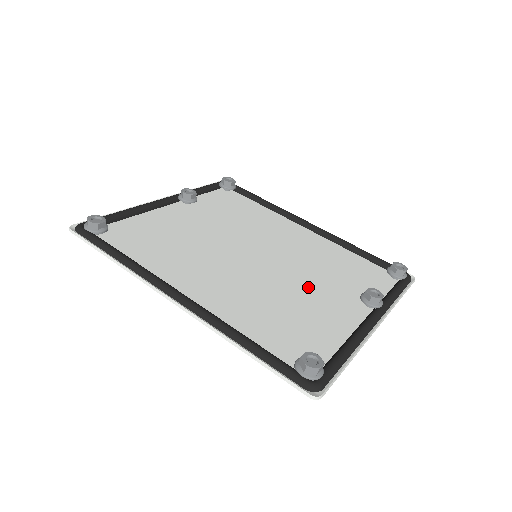
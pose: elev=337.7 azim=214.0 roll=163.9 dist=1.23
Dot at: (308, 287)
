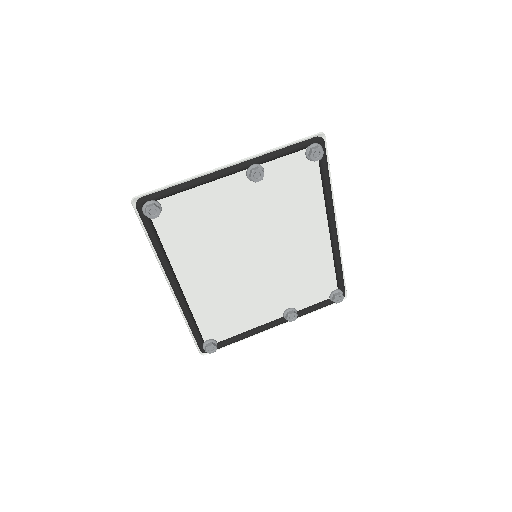
Dot at: (265, 291)
